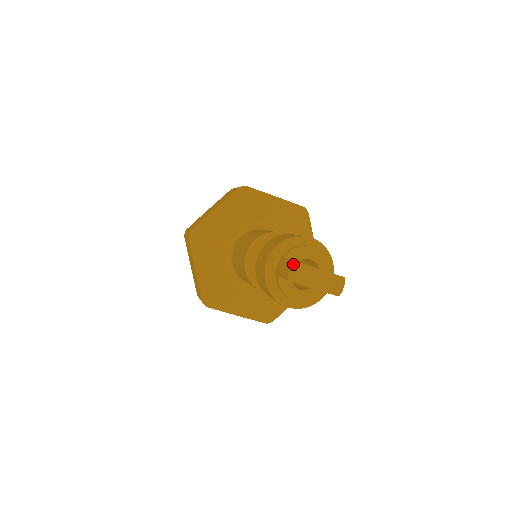
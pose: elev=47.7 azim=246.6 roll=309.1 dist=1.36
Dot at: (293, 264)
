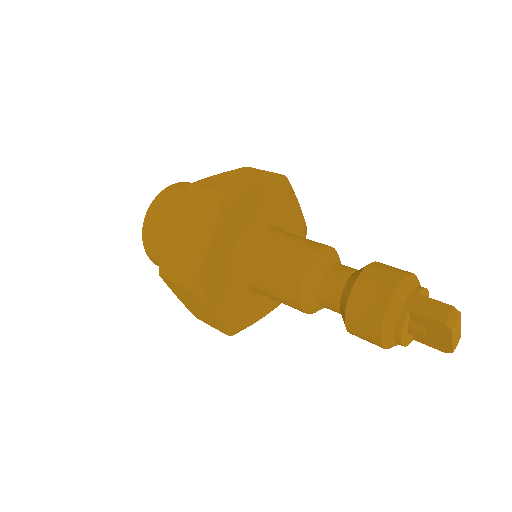
Dot at: (453, 309)
